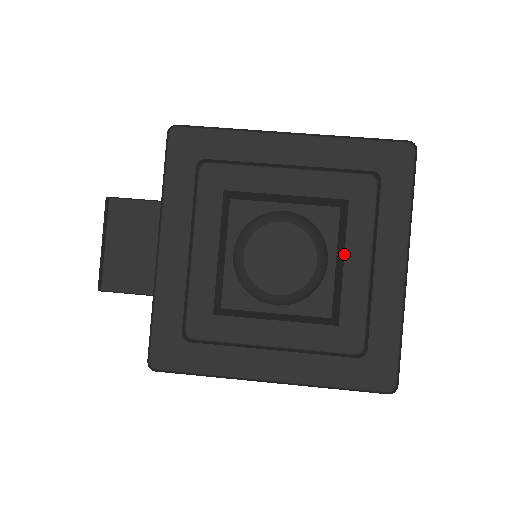
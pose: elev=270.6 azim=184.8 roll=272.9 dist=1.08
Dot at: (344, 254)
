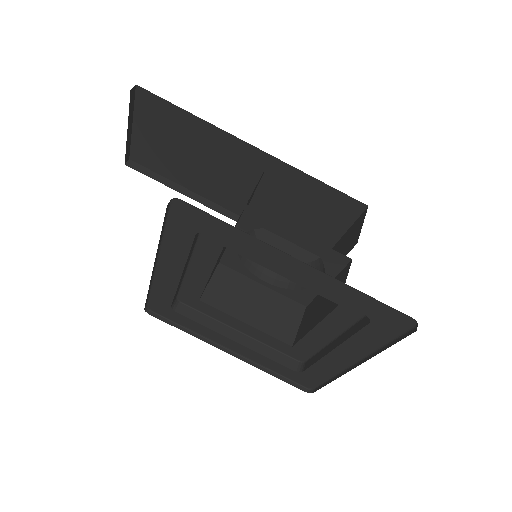
Dot at: (316, 325)
